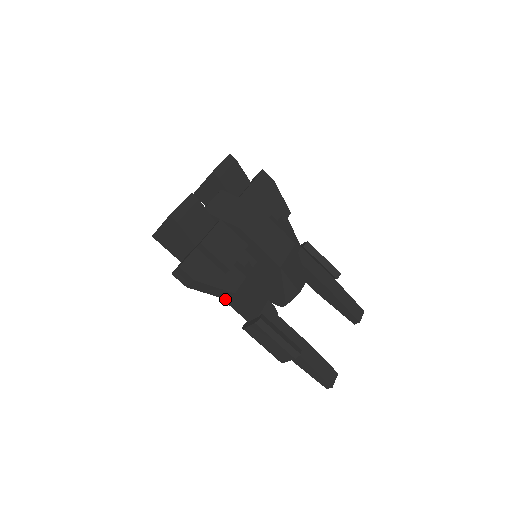
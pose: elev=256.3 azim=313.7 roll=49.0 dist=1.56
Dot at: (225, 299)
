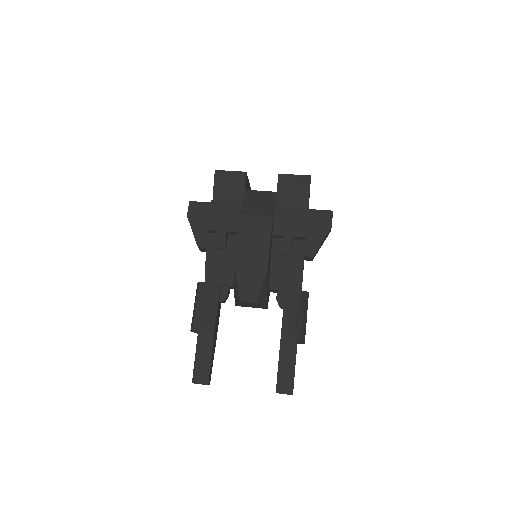
Dot at: occluded
